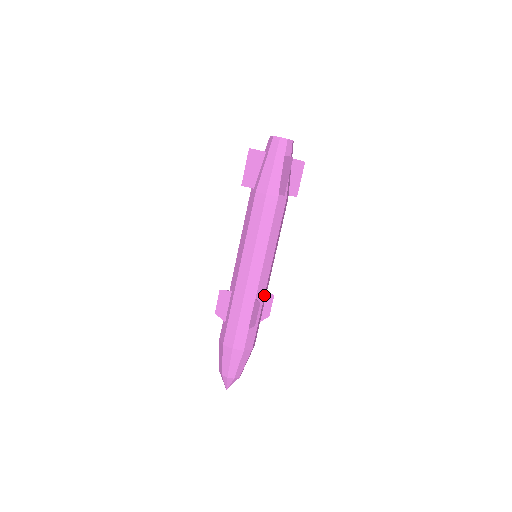
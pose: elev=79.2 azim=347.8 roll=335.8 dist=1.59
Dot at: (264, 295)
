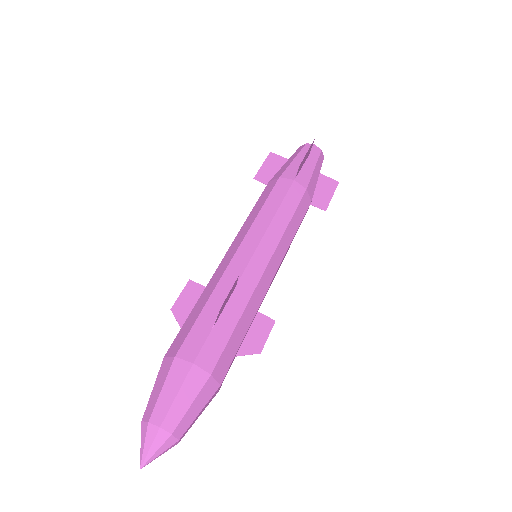
Dot at: (253, 291)
